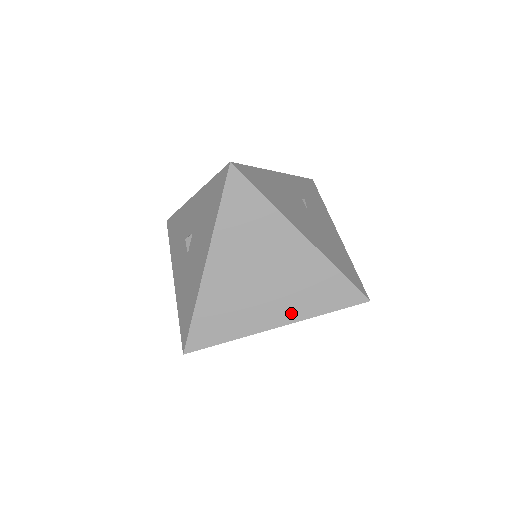
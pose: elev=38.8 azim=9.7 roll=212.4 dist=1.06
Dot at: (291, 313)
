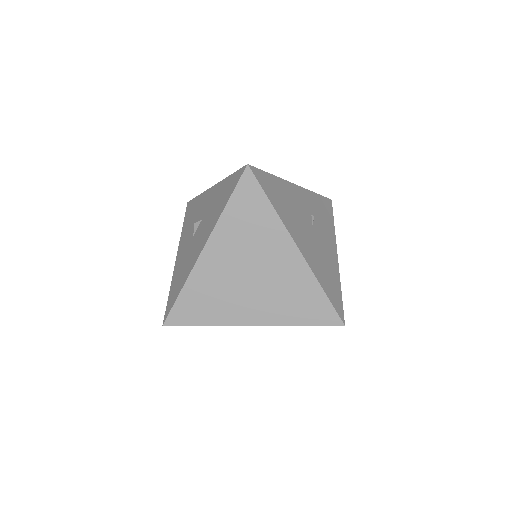
Dot at: (269, 316)
